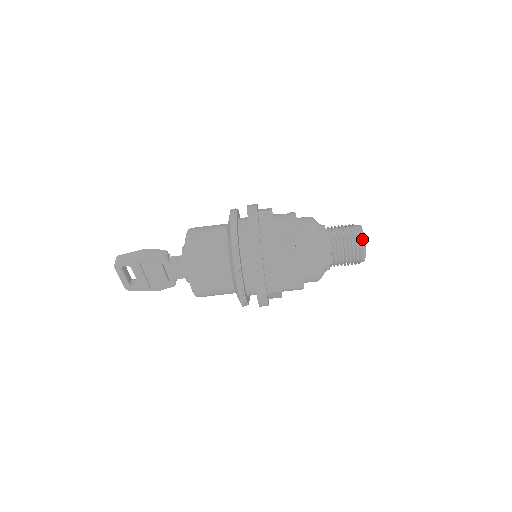
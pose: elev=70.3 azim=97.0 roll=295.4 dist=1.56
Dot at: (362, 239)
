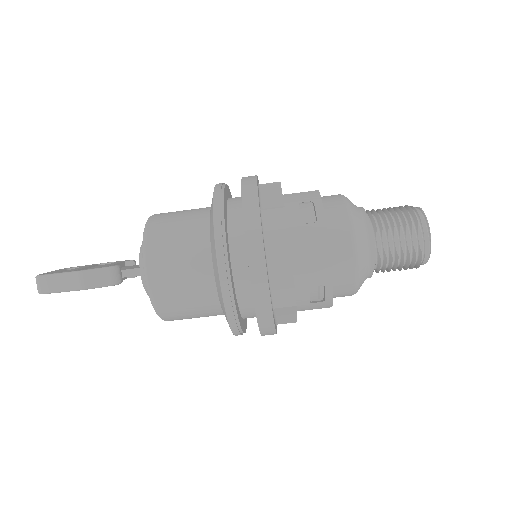
Dot at: (426, 254)
